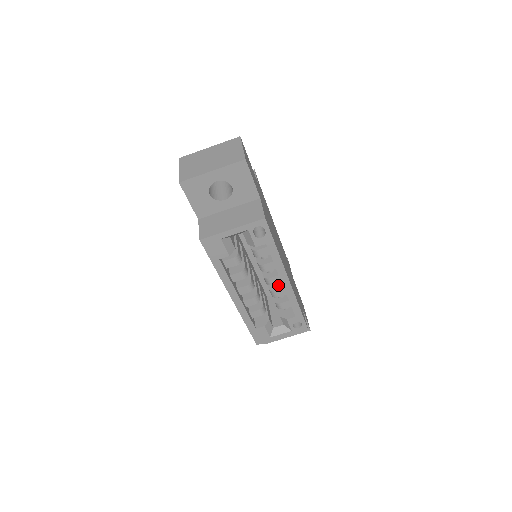
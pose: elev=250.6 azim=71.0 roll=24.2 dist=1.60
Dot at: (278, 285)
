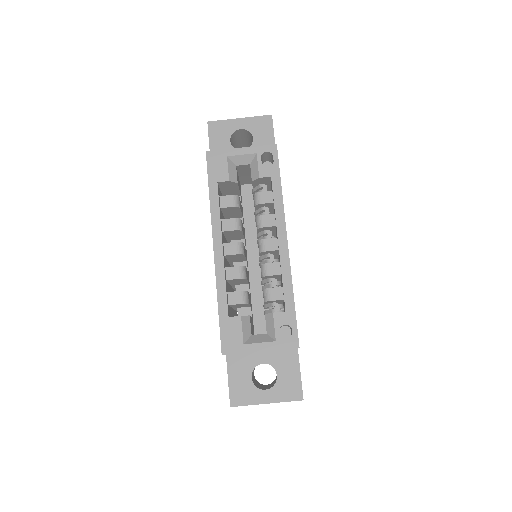
Dot at: occluded
